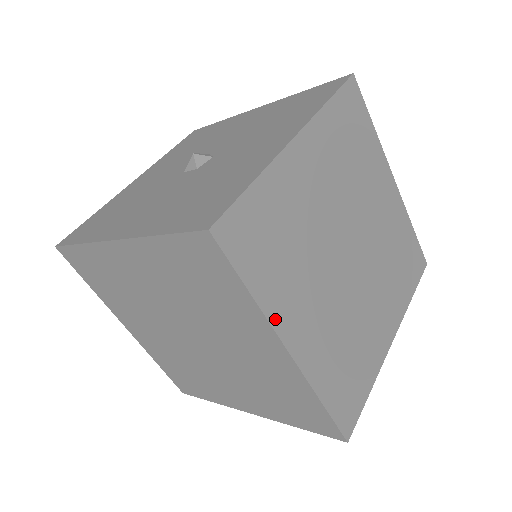
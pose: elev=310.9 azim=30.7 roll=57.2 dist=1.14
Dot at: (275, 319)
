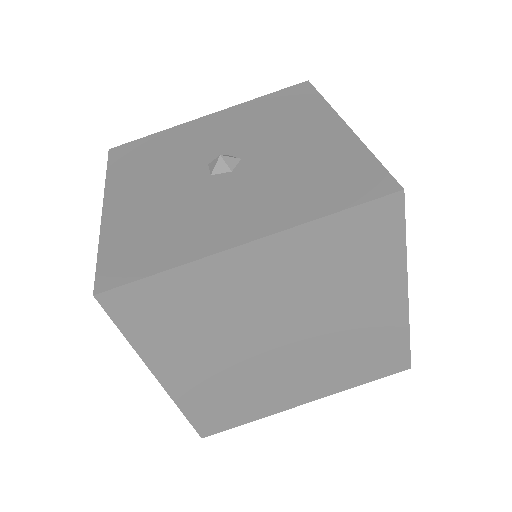
Dot at: (151, 360)
